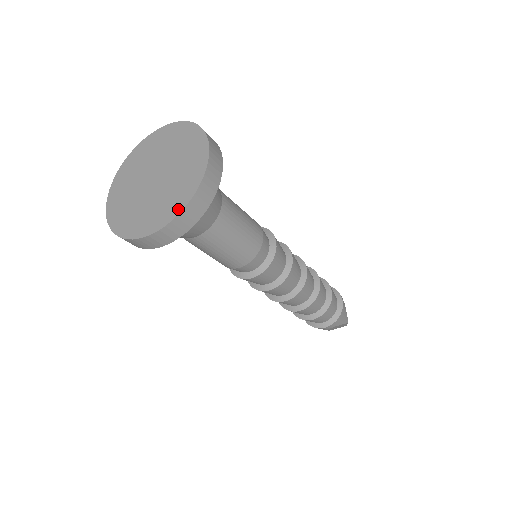
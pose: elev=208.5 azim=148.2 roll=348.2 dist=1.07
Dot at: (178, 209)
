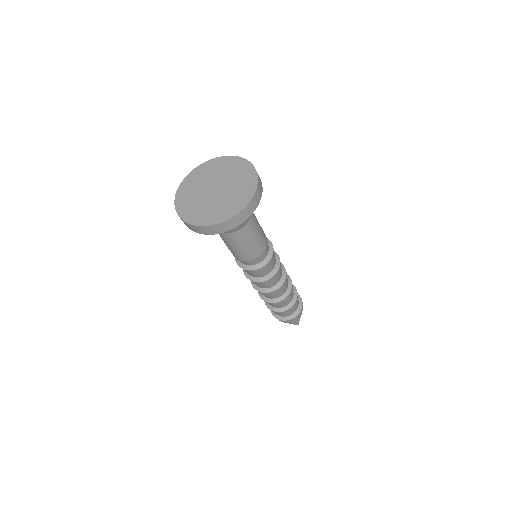
Dot at: (216, 221)
